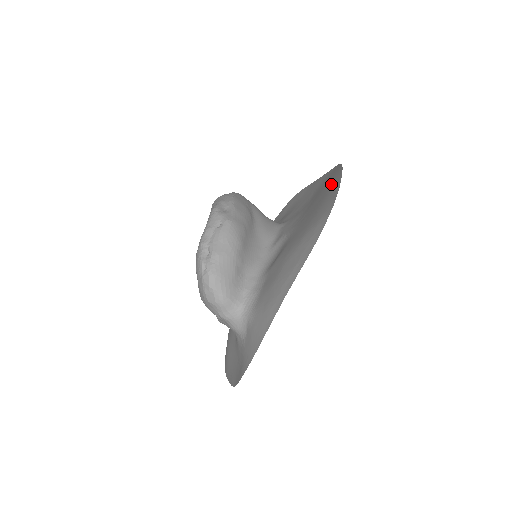
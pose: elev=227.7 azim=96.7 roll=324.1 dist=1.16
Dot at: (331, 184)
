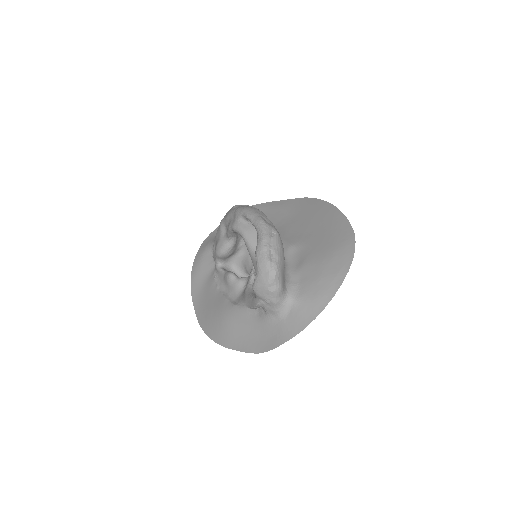
Dot at: (329, 215)
